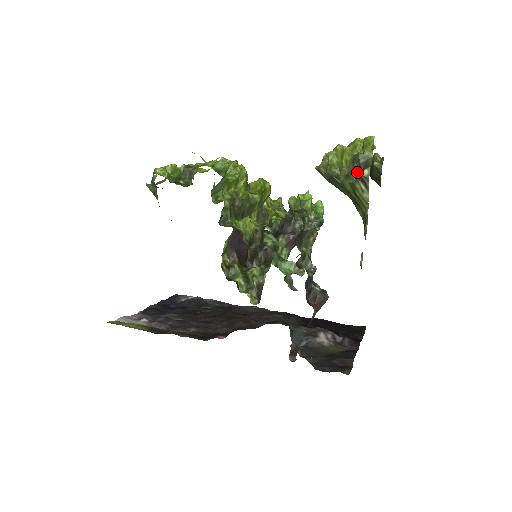
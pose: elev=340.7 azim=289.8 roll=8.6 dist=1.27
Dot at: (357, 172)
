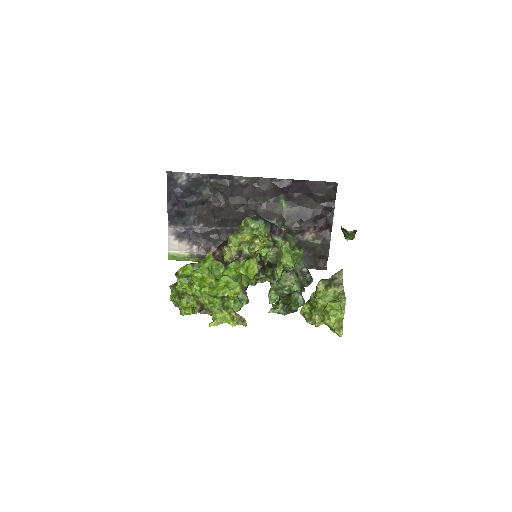
Dot at: occluded
